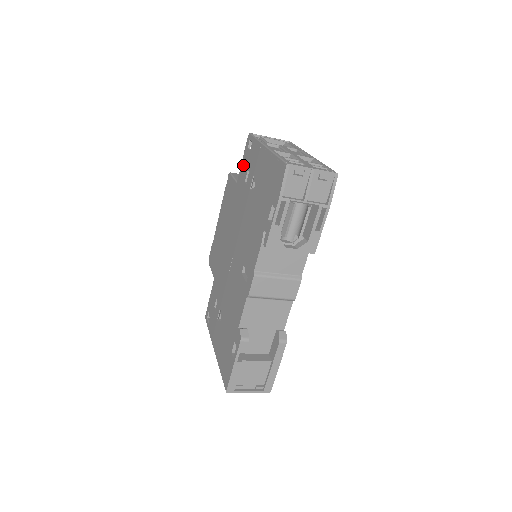
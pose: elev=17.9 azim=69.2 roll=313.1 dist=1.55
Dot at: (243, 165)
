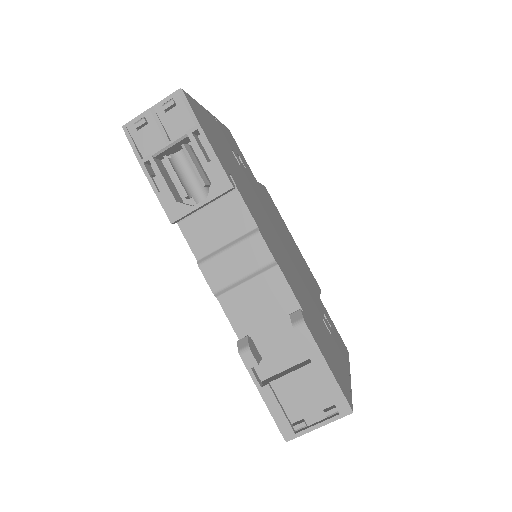
Dot at: occluded
